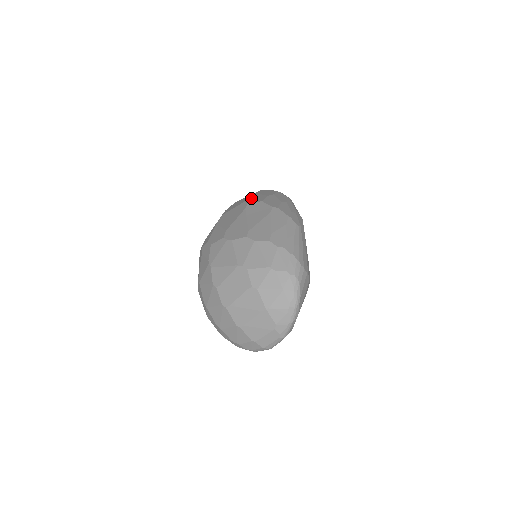
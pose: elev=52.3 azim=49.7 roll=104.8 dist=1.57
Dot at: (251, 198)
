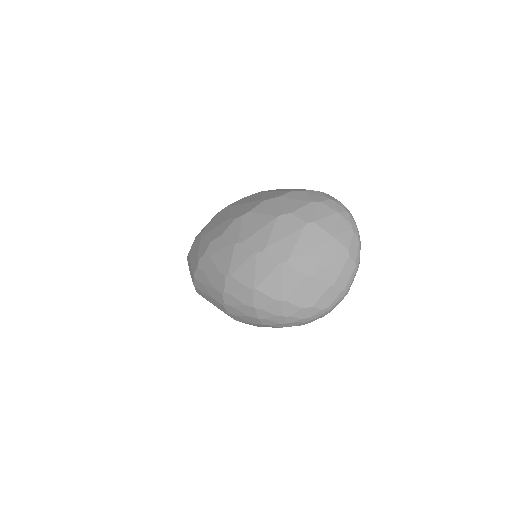
Dot at: occluded
